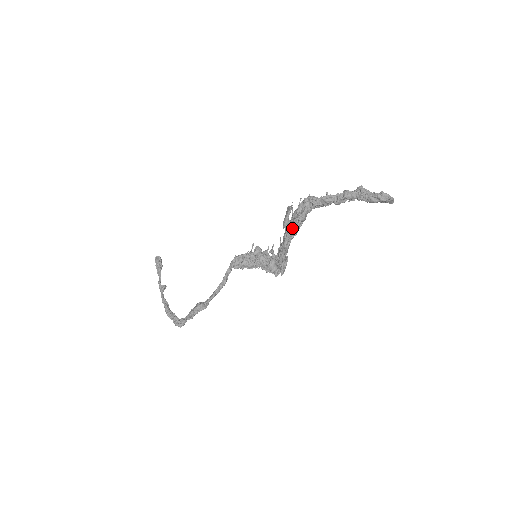
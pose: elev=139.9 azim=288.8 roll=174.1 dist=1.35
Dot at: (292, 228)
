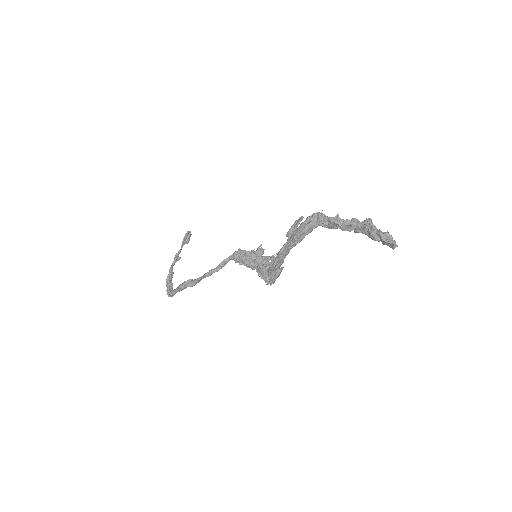
Dot at: (292, 237)
